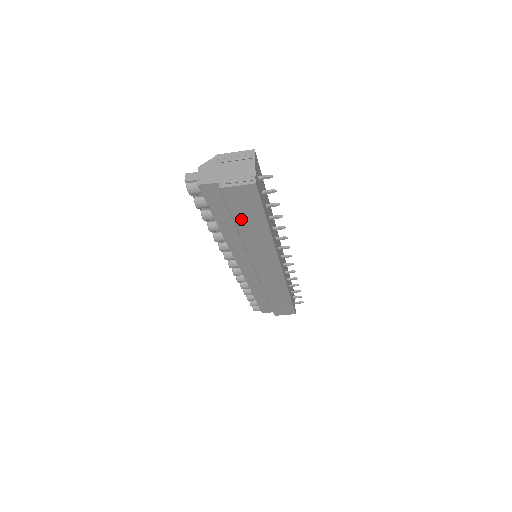
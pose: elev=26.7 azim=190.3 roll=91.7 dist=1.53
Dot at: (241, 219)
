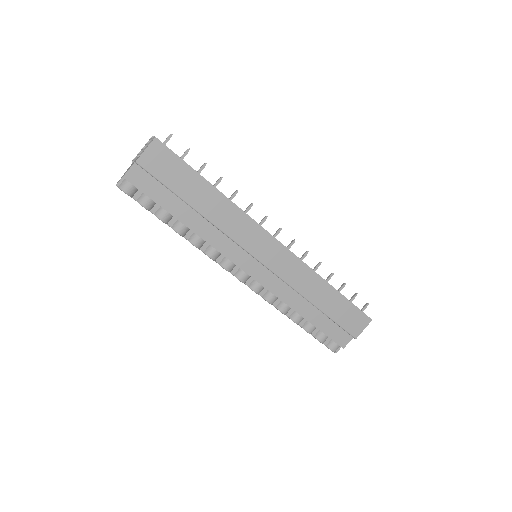
Dot at: (183, 191)
